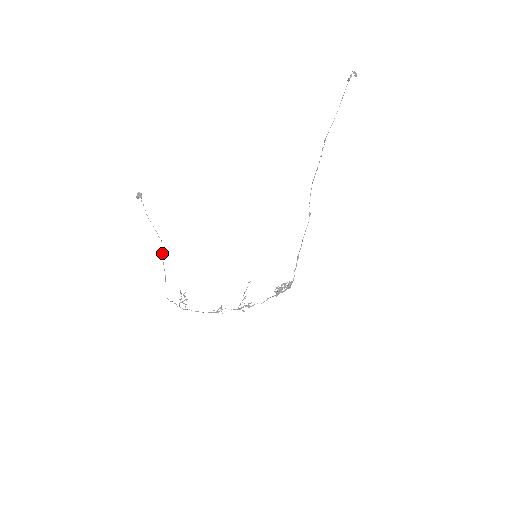
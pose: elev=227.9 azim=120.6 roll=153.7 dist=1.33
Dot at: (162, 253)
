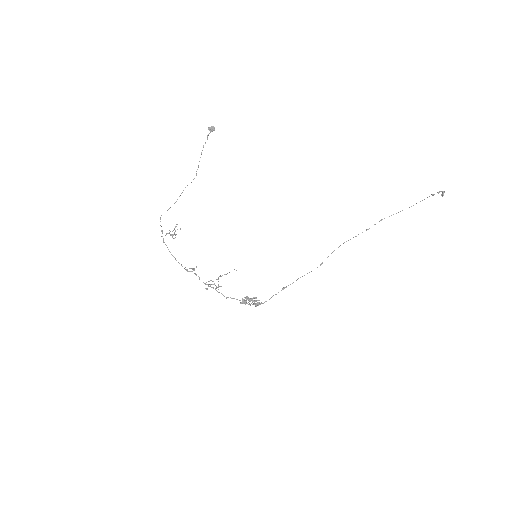
Dot at: occluded
